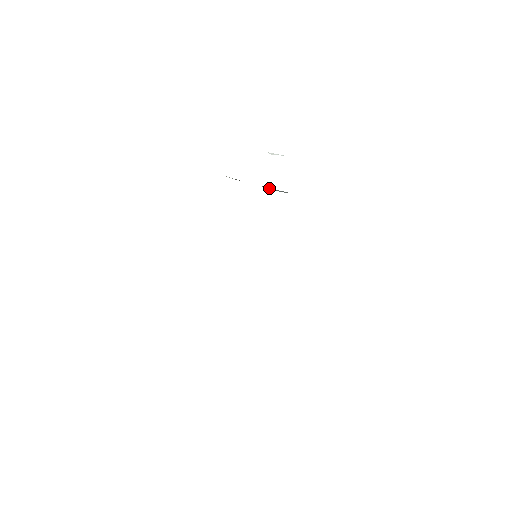
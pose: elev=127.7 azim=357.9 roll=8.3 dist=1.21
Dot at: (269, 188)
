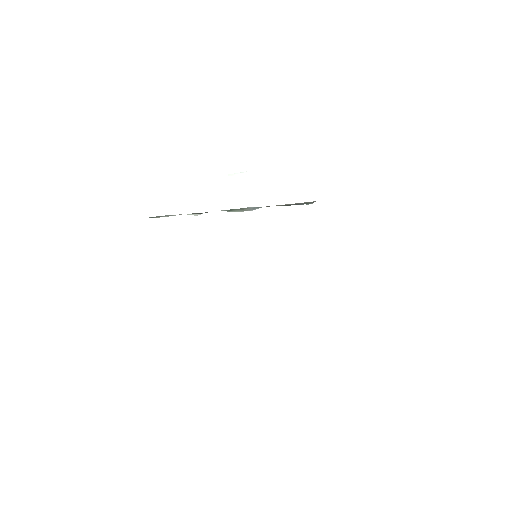
Dot at: (237, 209)
